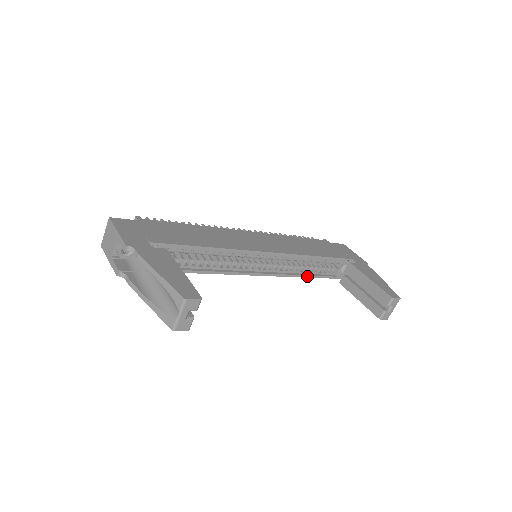
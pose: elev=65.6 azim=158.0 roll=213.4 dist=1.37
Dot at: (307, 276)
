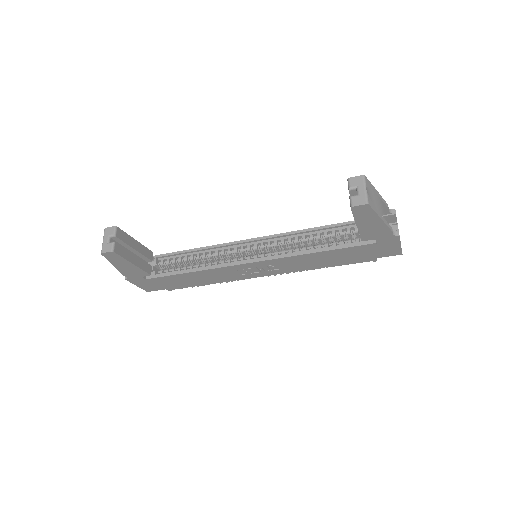
Dot at: (316, 251)
